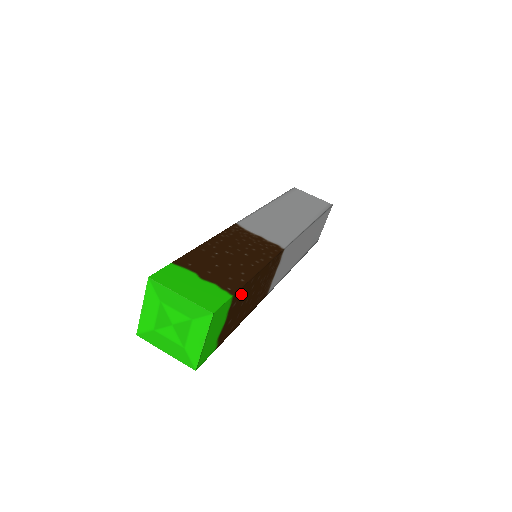
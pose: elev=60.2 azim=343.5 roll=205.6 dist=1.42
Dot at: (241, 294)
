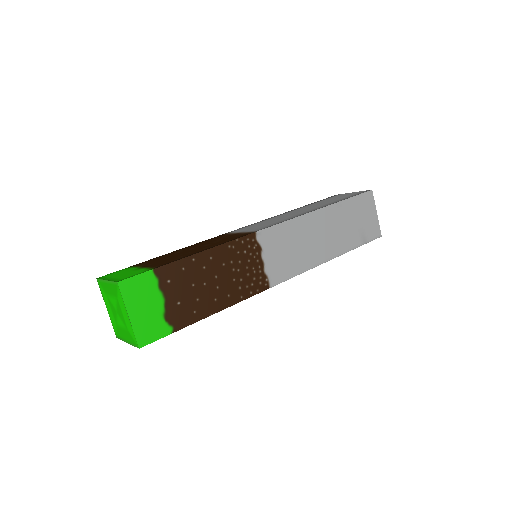
Dot at: (177, 272)
